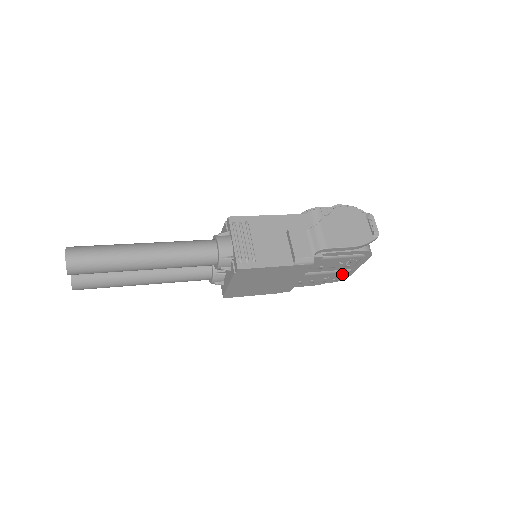
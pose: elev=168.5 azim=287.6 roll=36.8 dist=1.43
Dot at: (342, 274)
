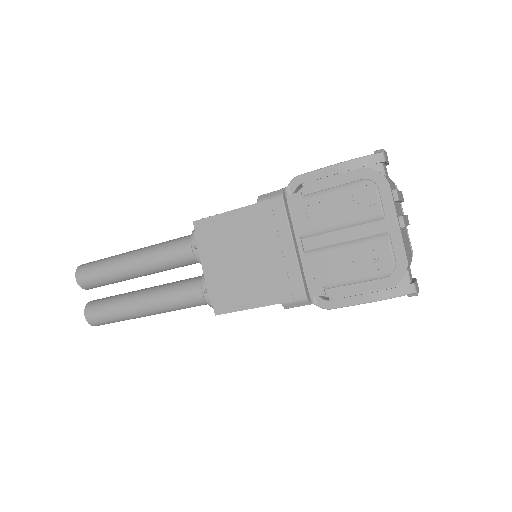
Dot at: (380, 248)
